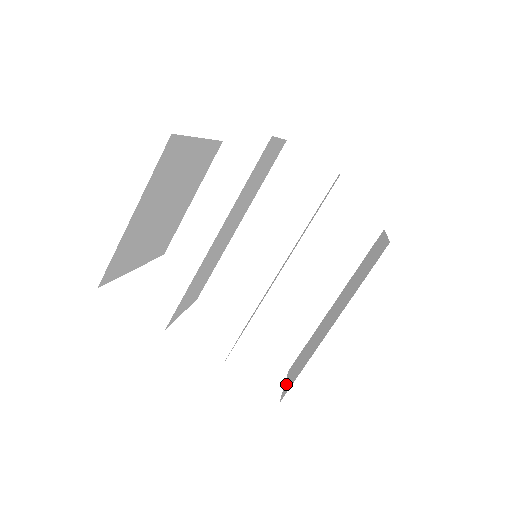
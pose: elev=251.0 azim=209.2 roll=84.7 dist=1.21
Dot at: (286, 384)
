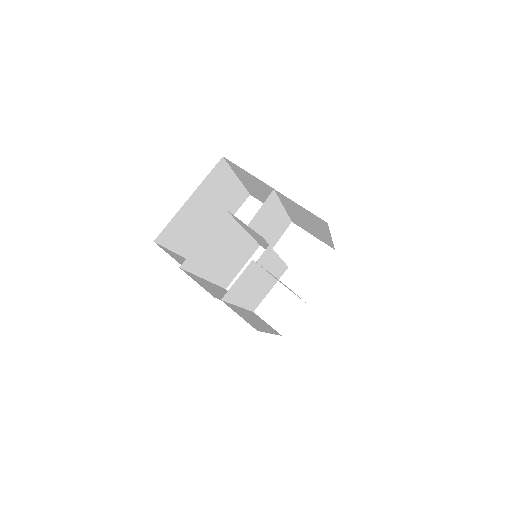
Dot at: occluded
